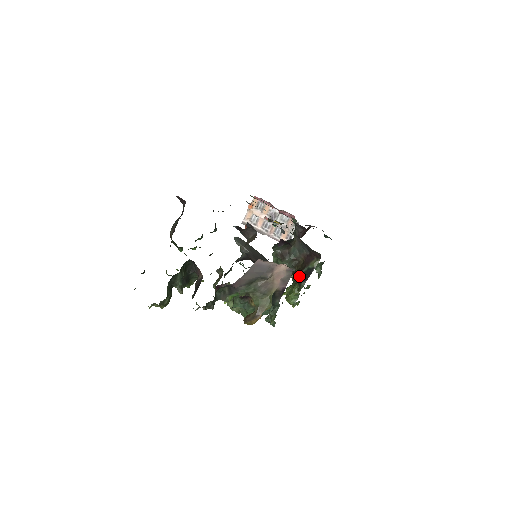
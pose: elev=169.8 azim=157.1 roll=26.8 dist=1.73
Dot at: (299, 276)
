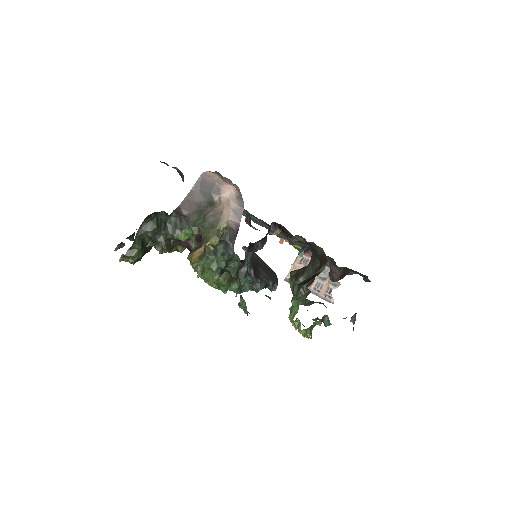
Dot at: (301, 282)
